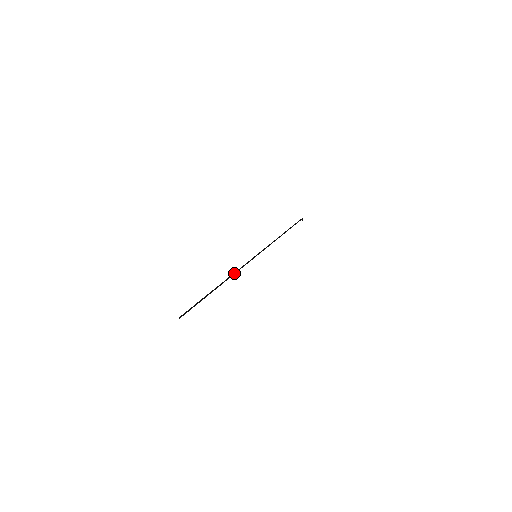
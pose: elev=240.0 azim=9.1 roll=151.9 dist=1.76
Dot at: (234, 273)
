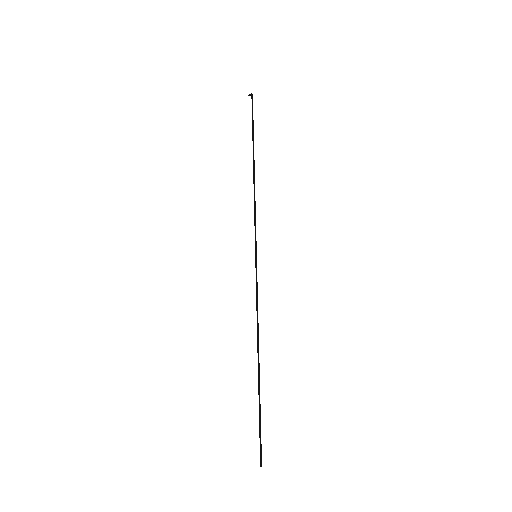
Dot at: occluded
